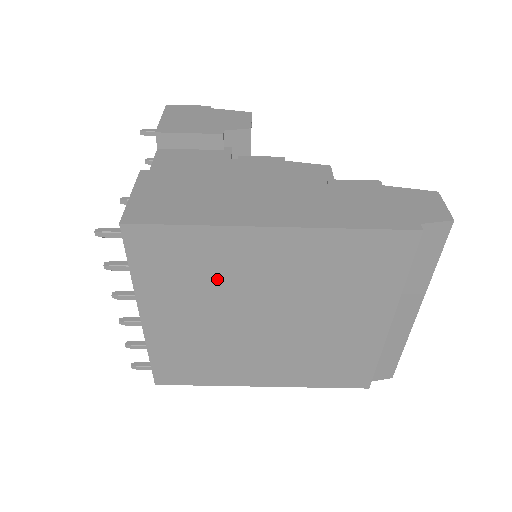
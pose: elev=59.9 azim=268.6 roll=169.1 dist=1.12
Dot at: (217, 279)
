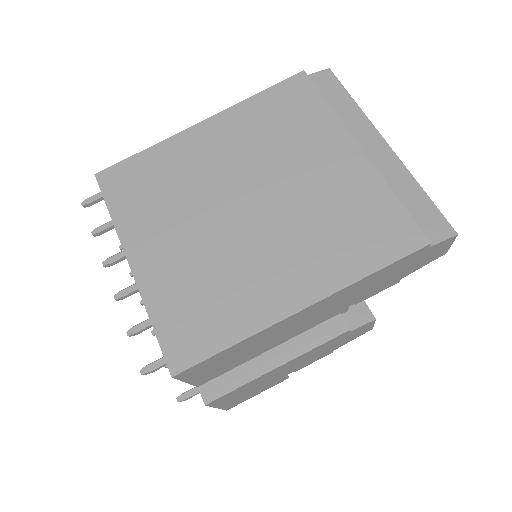
Dot at: (181, 184)
